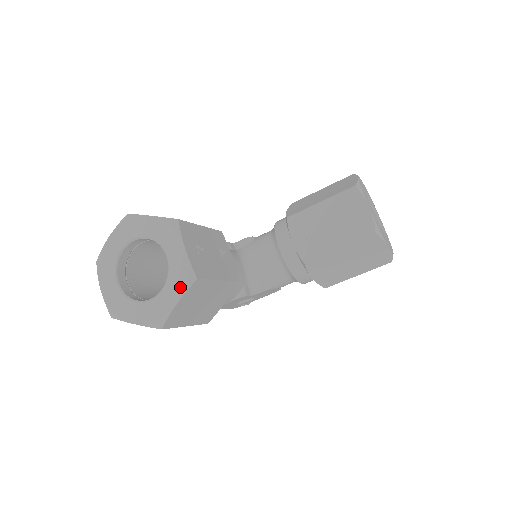
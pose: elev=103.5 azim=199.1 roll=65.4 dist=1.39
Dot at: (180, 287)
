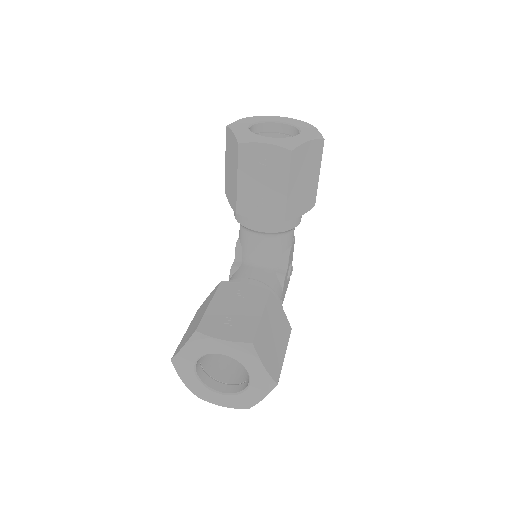
Dot at: (252, 358)
